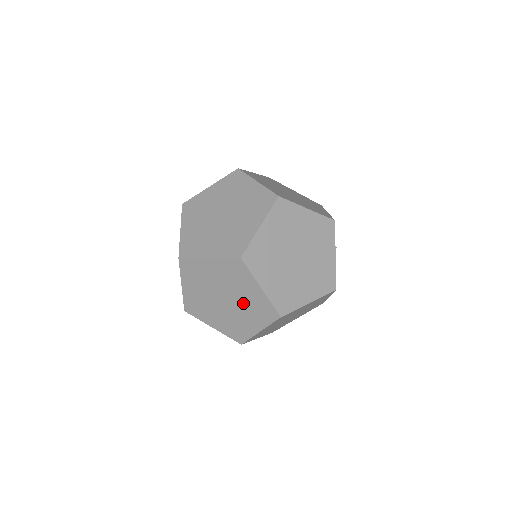
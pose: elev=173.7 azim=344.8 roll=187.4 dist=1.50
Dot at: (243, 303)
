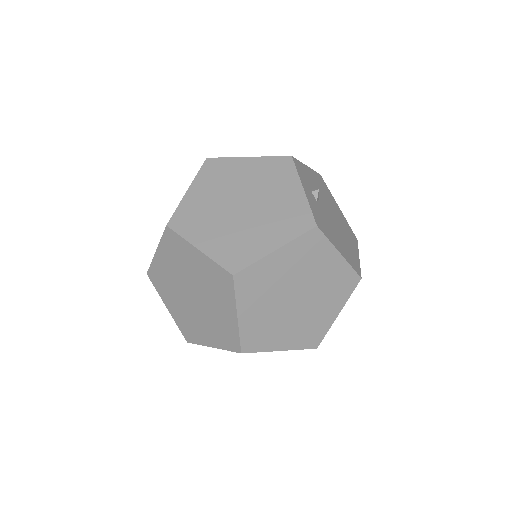
Dot at: (203, 286)
